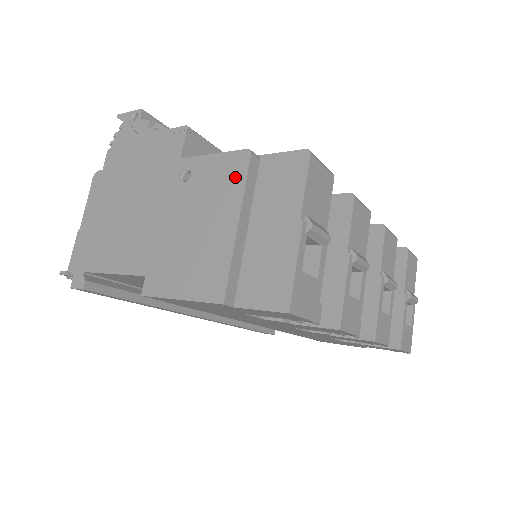
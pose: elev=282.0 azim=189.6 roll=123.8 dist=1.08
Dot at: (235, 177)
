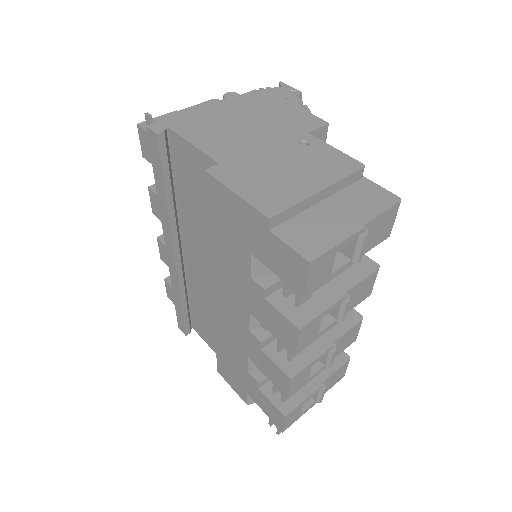
Dot at: (341, 169)
